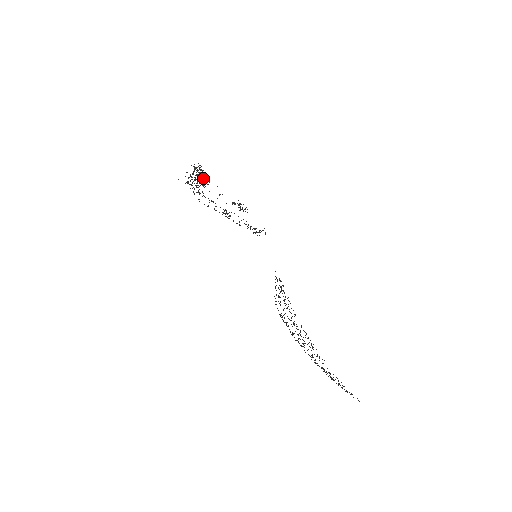
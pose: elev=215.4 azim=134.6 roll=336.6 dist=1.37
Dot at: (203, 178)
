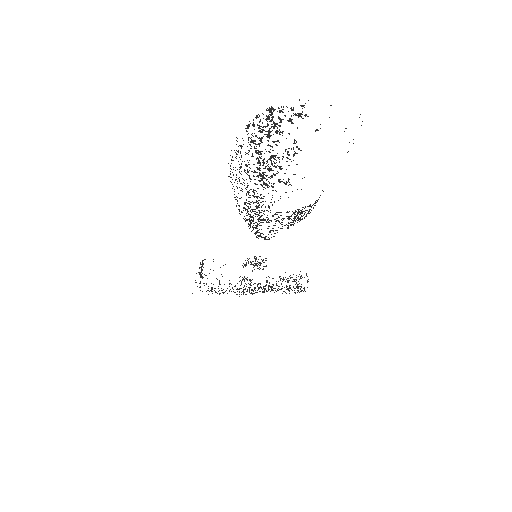
Dot at: occluded
